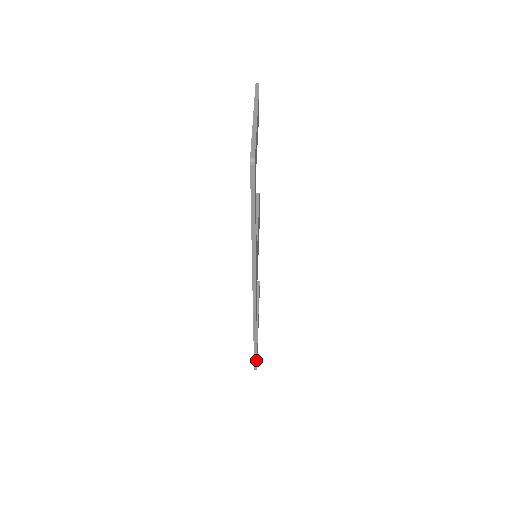
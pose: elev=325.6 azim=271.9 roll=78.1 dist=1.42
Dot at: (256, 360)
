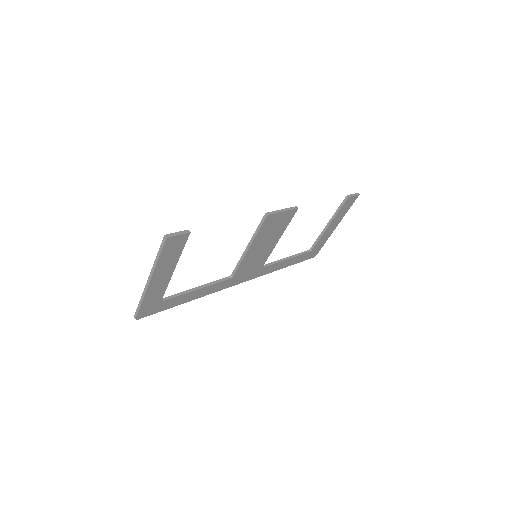
Dot at: occluded
